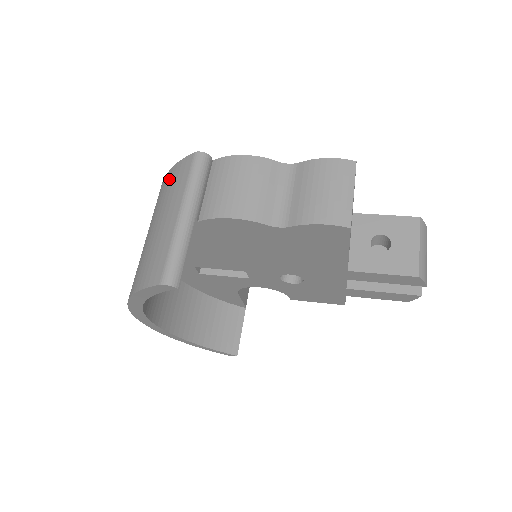
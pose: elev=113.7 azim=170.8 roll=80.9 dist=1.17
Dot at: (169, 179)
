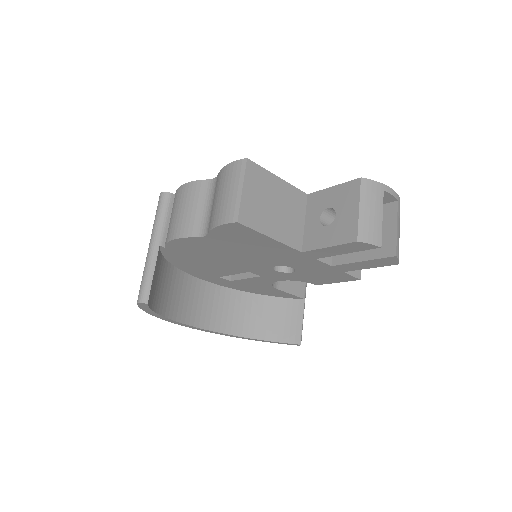
Dot at: occluded
